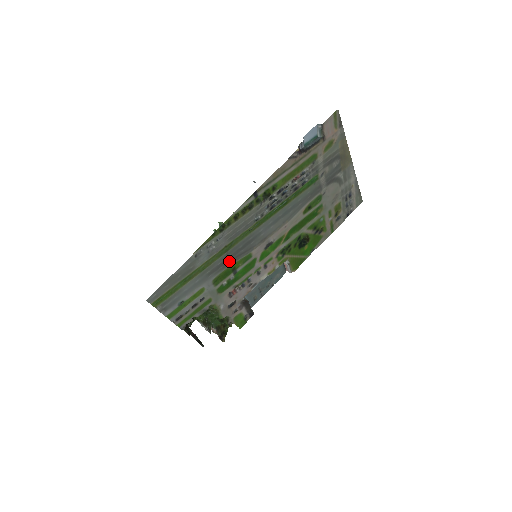
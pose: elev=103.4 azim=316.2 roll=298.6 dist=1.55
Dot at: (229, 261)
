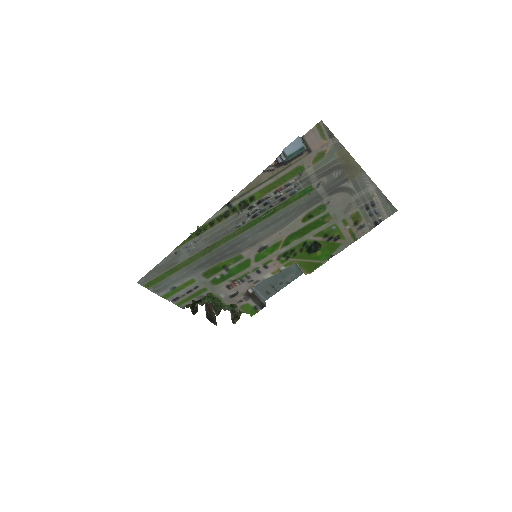
Dot at: (216, 259)
